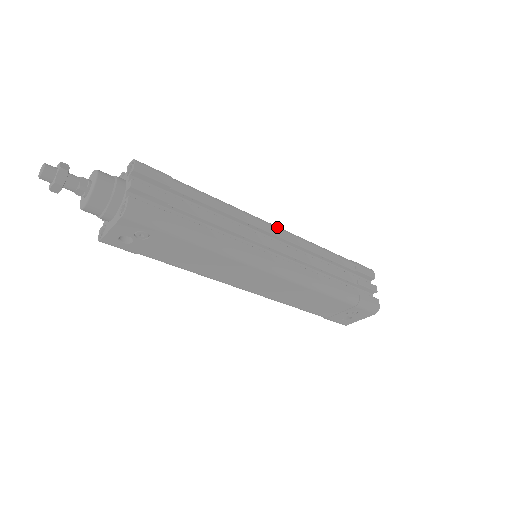
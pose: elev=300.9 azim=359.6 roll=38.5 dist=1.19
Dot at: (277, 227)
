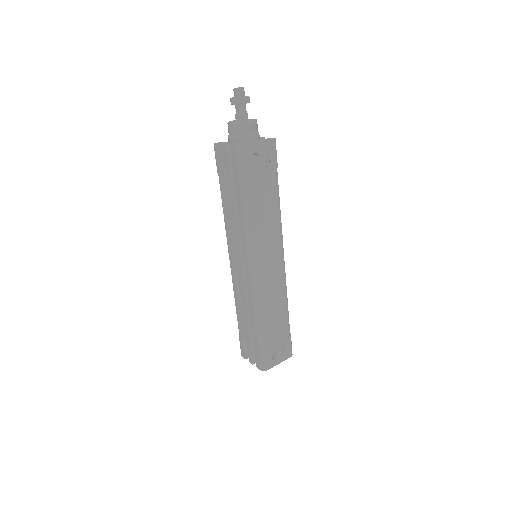
Dot at: occluded
